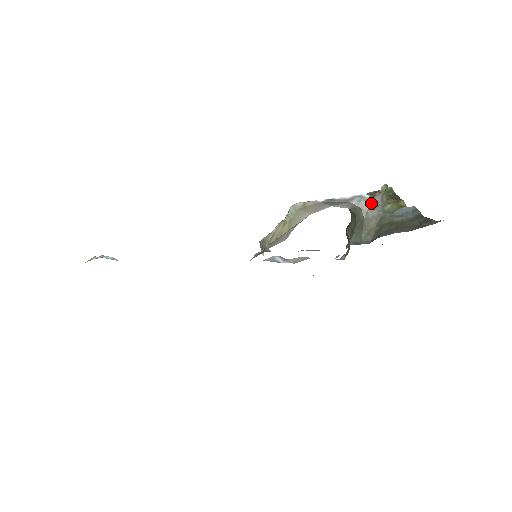
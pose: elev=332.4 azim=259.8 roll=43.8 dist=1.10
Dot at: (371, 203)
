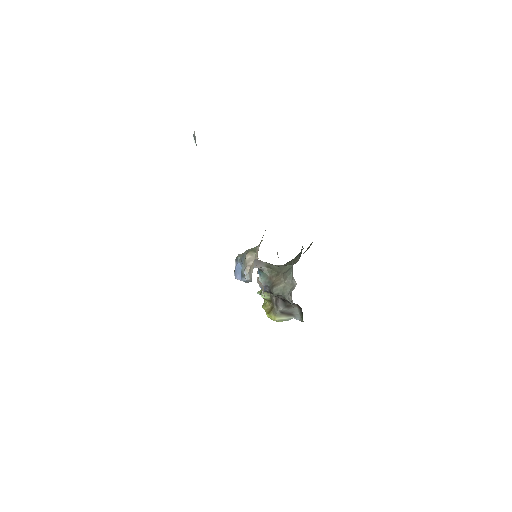
Dot at: occluded
